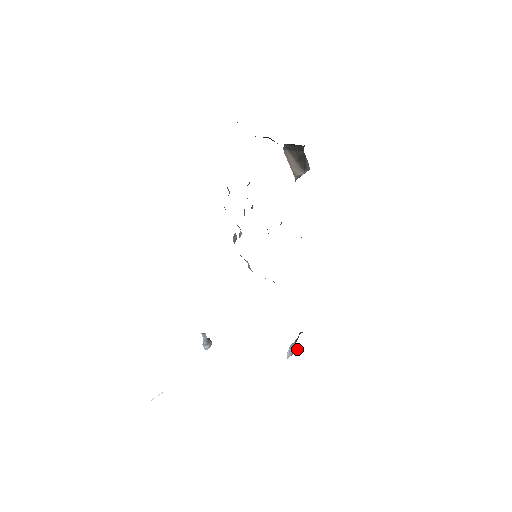
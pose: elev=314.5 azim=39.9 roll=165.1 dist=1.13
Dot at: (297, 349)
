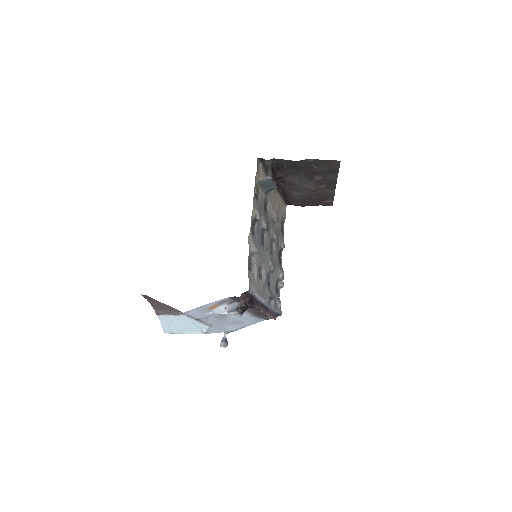
Dot at: (235, 311)
